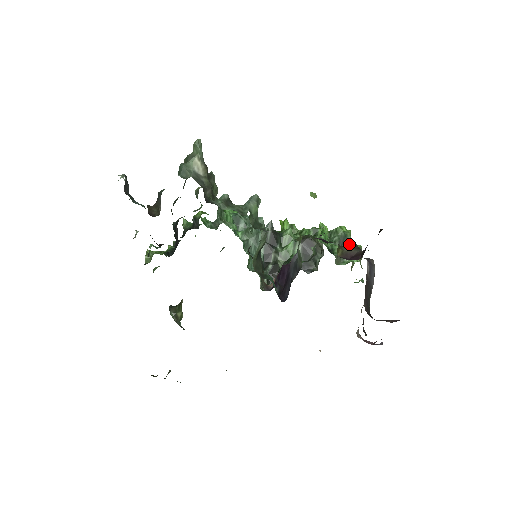
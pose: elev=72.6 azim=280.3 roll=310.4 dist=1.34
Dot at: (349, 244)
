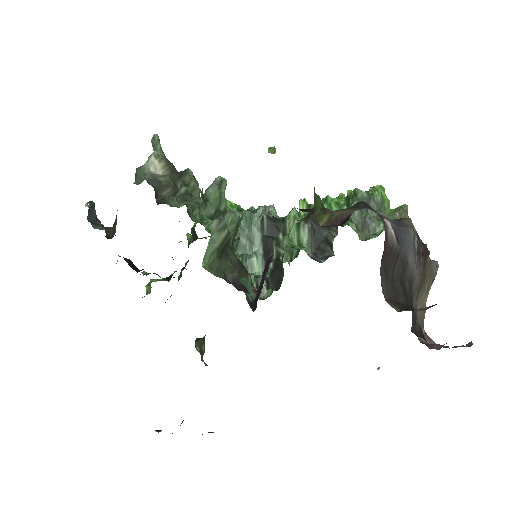
Dot at: (382, 207)
